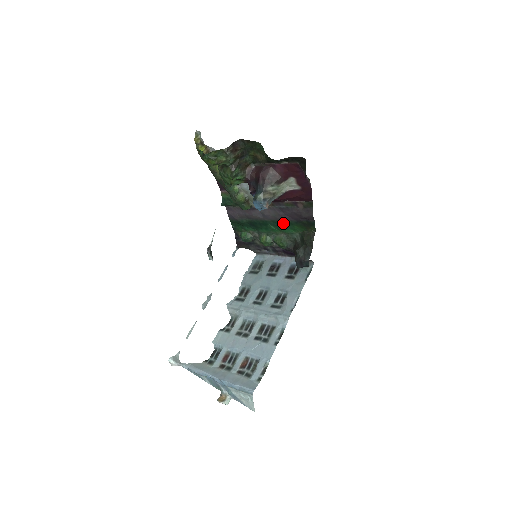
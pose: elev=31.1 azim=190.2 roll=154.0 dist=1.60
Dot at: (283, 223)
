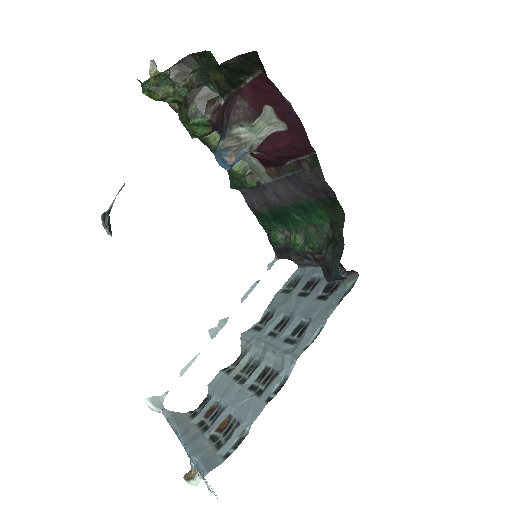
Dot at: (303, 207)
